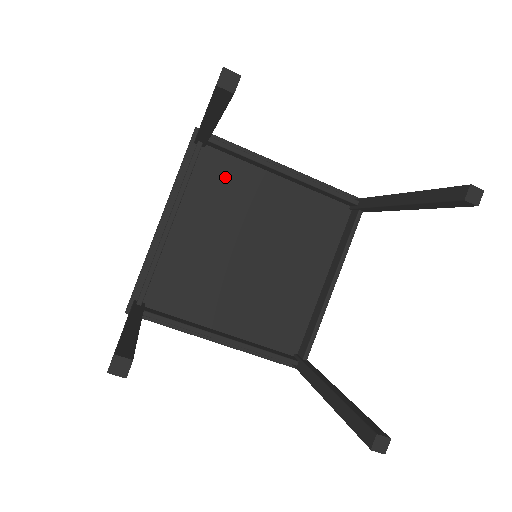
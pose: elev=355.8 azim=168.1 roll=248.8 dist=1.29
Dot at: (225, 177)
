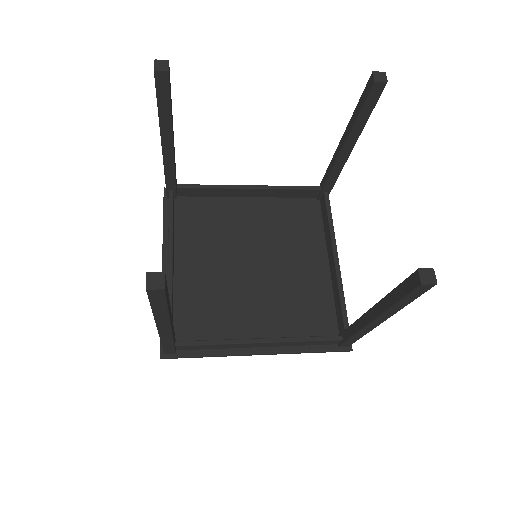
Dot at: (203, 214)
